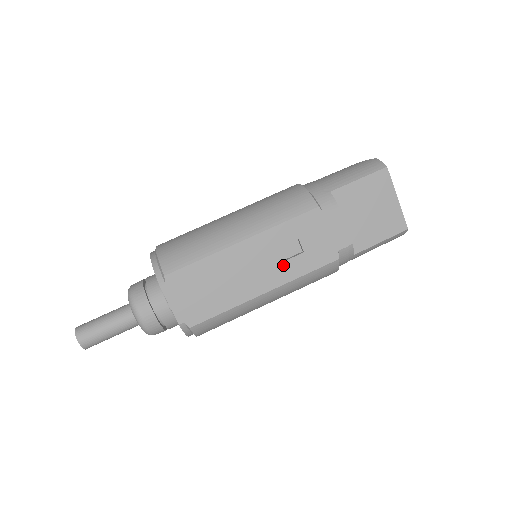
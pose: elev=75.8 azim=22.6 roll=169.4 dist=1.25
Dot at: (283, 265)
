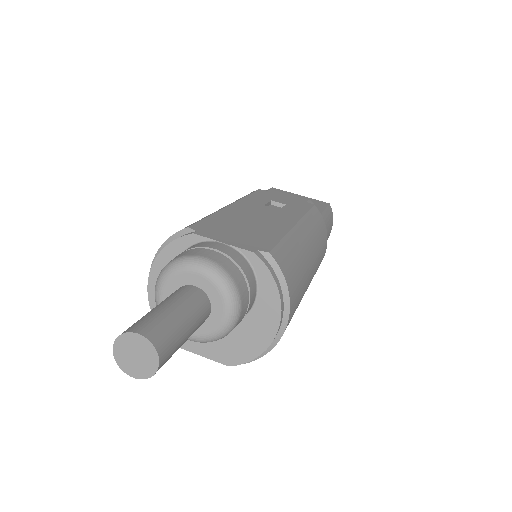
Dot at: (283, 211)
